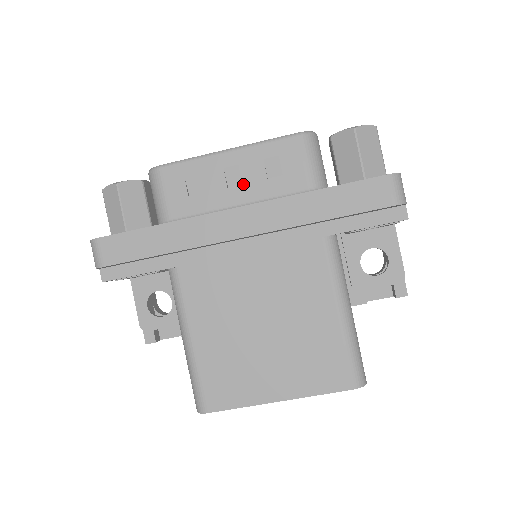
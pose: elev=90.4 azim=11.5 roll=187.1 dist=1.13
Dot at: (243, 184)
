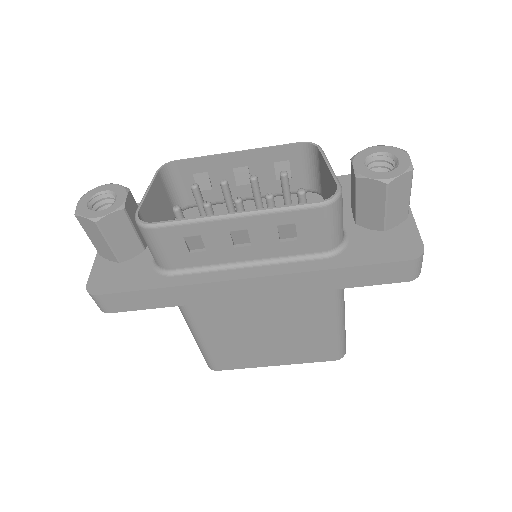
Dot at: (252, 246)
